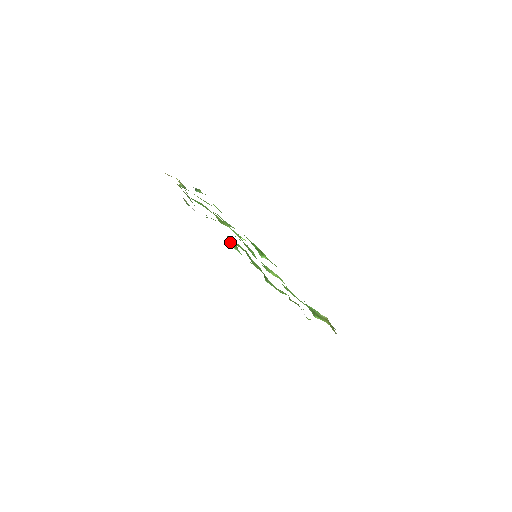
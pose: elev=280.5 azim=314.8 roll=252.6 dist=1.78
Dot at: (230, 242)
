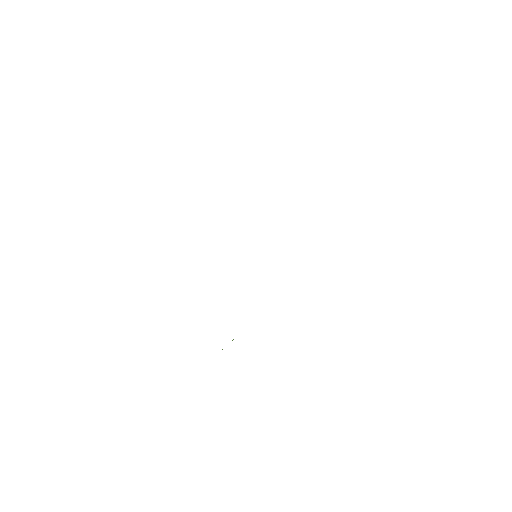
Dot at: occluded
